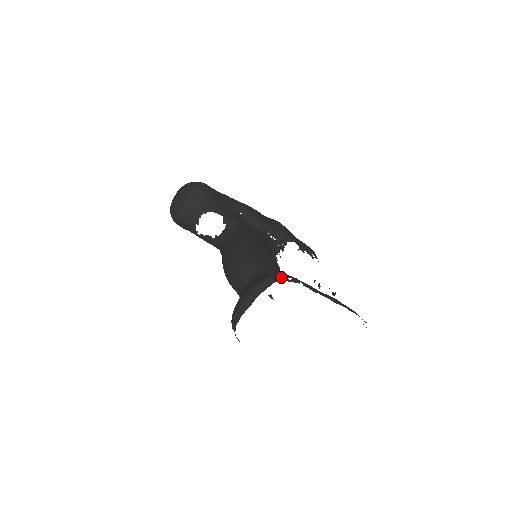
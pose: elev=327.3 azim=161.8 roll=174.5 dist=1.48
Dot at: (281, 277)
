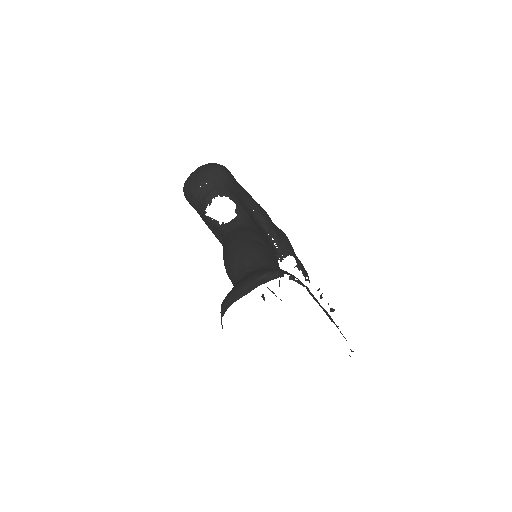
Dot at: (288, 274)
